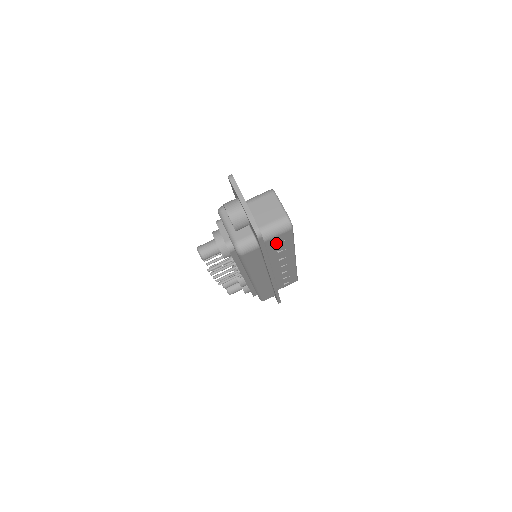
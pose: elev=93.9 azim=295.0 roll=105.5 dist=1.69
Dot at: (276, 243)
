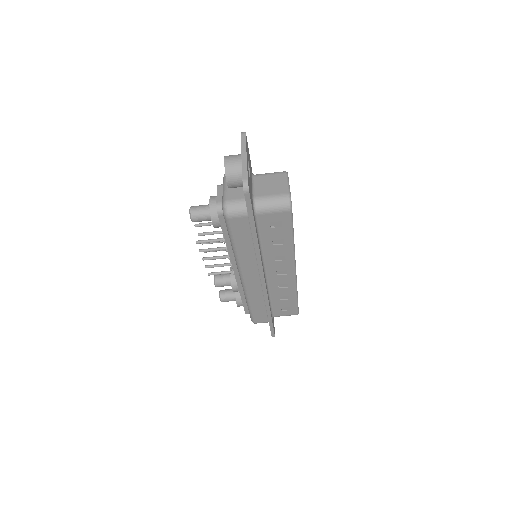
Dot at: (271, 226)
